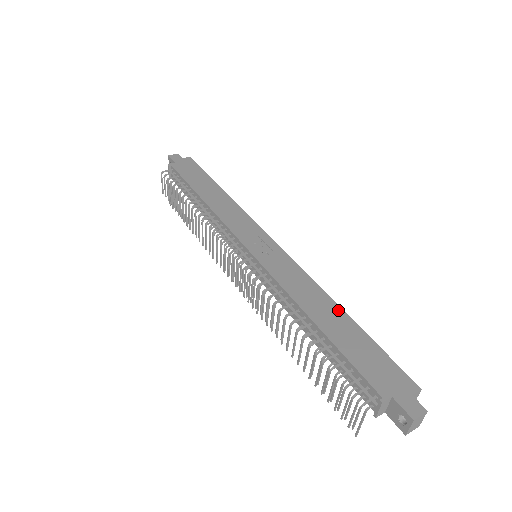
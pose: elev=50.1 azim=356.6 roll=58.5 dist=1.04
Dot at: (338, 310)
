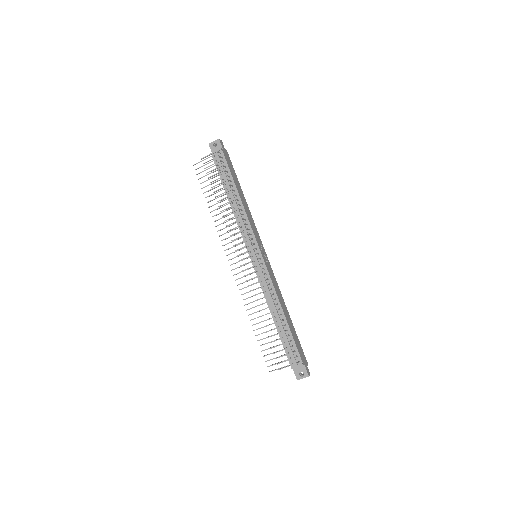
Dot at: (288, 313)
